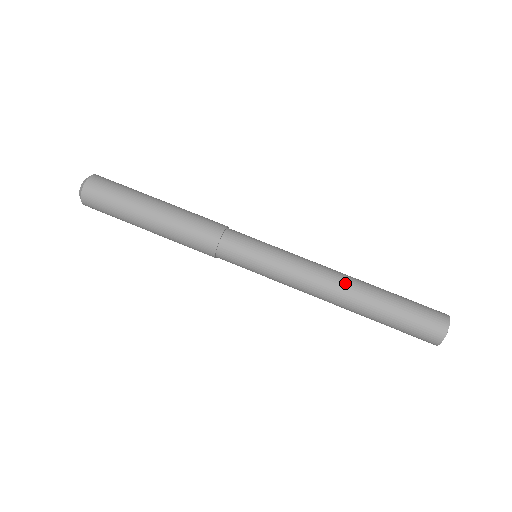
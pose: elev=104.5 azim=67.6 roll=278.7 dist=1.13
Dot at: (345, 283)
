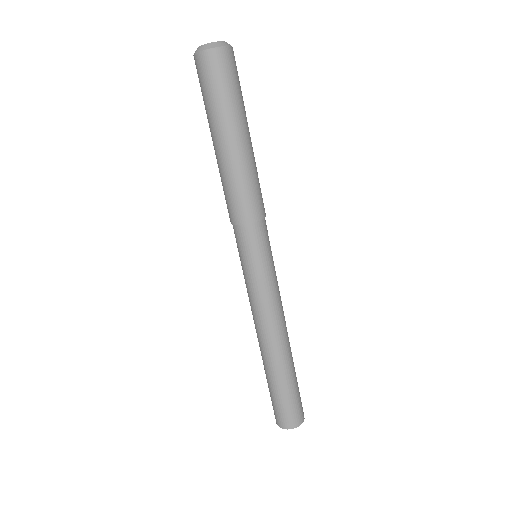
Dot at: (263, 345)
